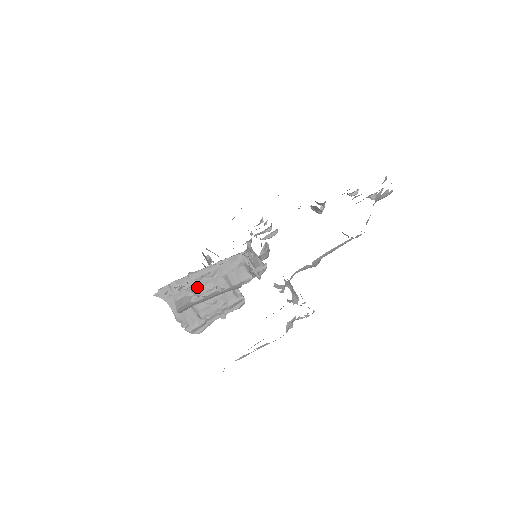
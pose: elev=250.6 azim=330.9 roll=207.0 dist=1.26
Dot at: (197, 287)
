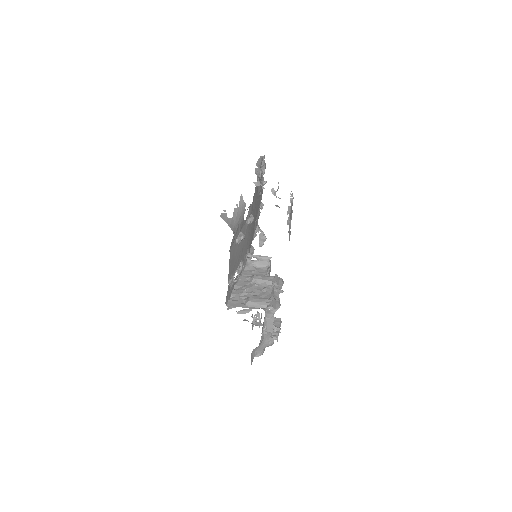
Dot at: (246, 290)
